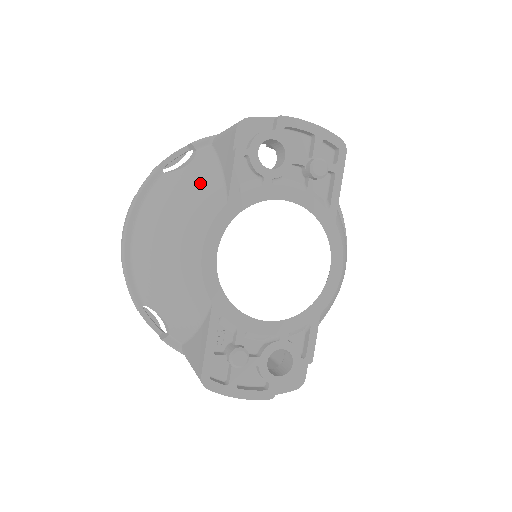
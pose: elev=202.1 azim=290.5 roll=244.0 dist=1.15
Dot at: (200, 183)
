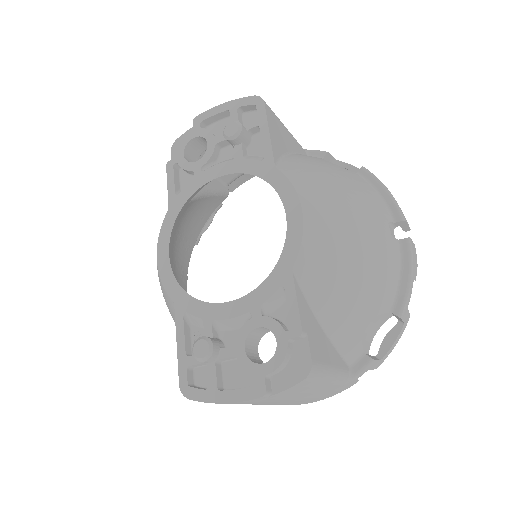
Dot at: occluded
